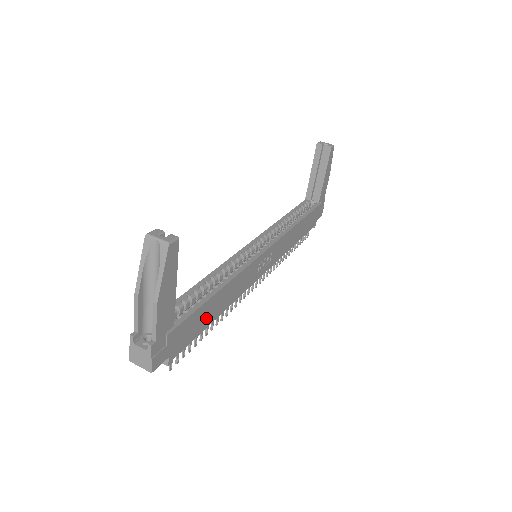
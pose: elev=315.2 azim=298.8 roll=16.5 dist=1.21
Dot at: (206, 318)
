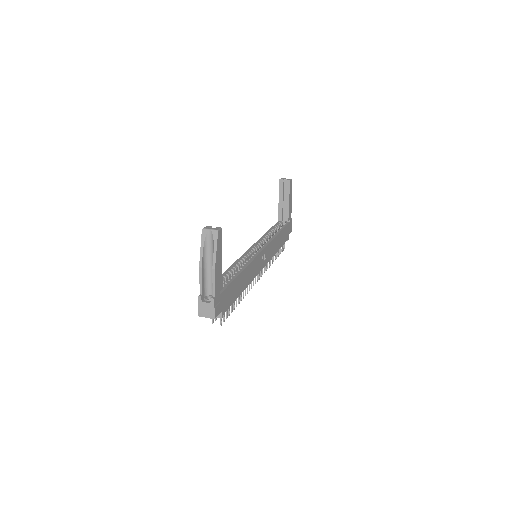
Dot at: (237, 290)
